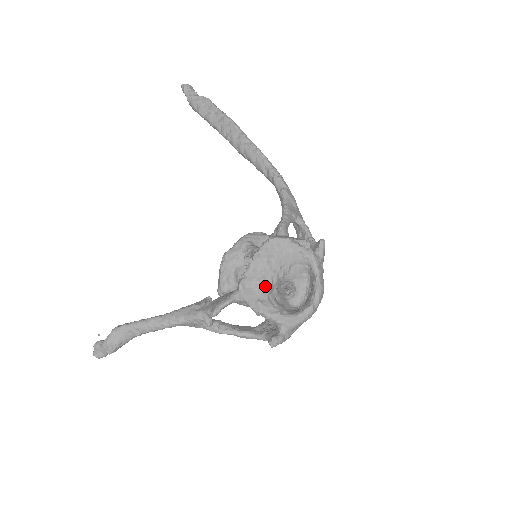
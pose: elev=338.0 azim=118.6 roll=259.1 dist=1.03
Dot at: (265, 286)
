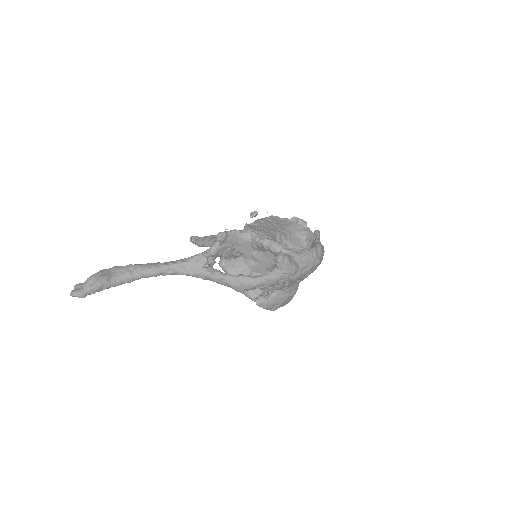
Dot at: (269, 232)
